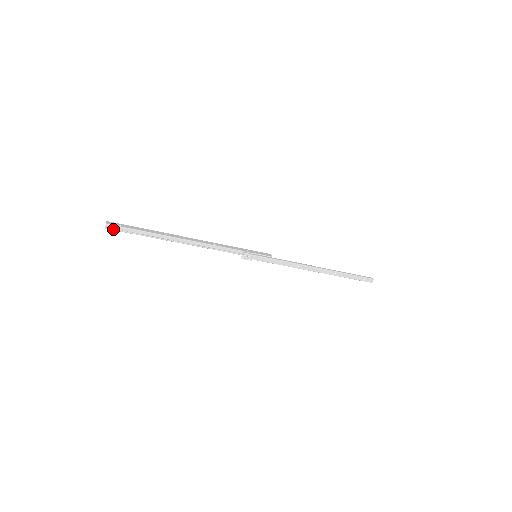
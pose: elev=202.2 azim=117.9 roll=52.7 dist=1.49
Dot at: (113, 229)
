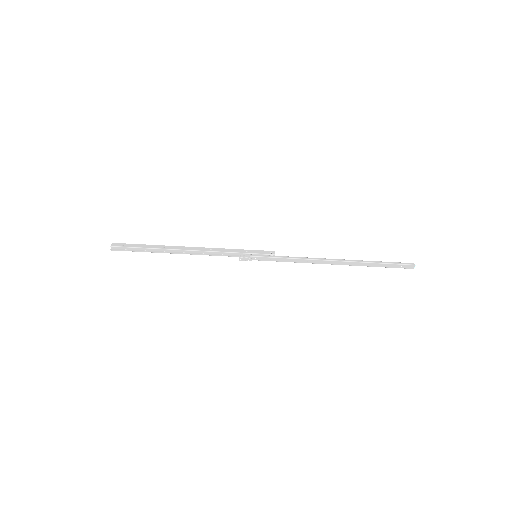
Dot at: (117, 250)
